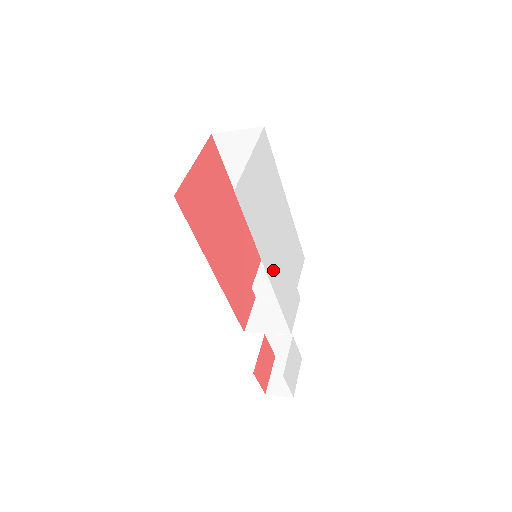
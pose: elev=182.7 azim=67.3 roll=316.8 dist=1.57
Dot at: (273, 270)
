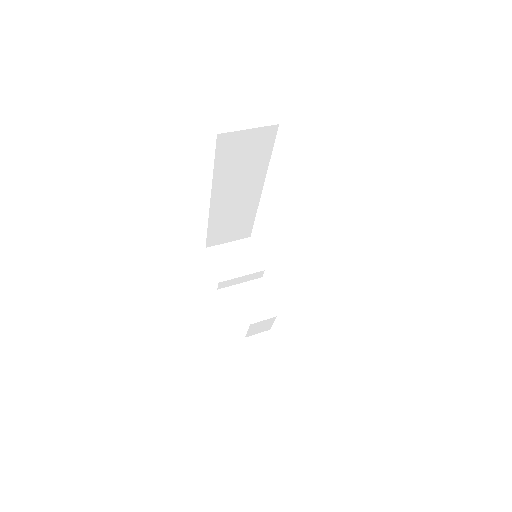
Dot at: occluded
